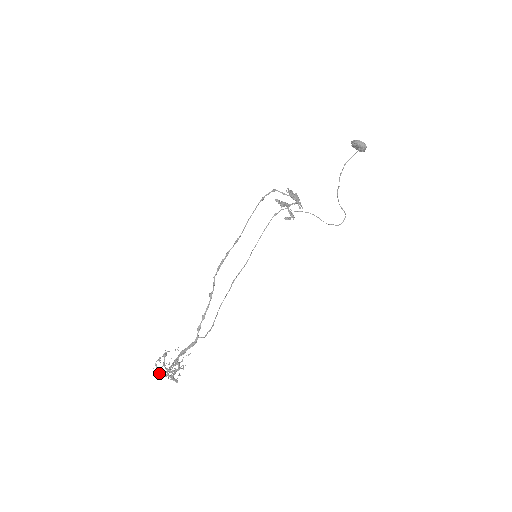
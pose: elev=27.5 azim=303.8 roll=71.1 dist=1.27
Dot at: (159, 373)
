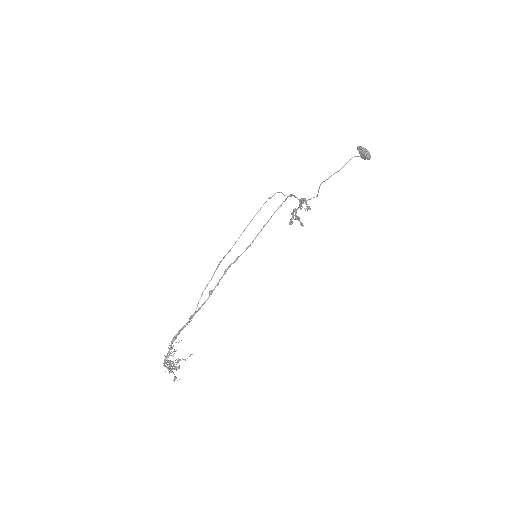
Dot at: occluded
